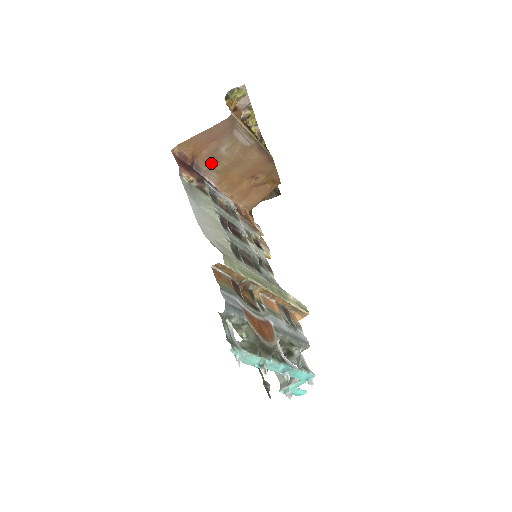
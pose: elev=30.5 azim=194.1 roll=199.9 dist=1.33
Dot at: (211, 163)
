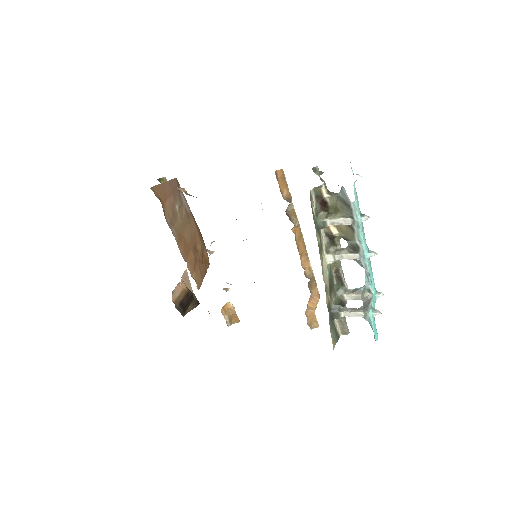
Dot at: (171, 217)
